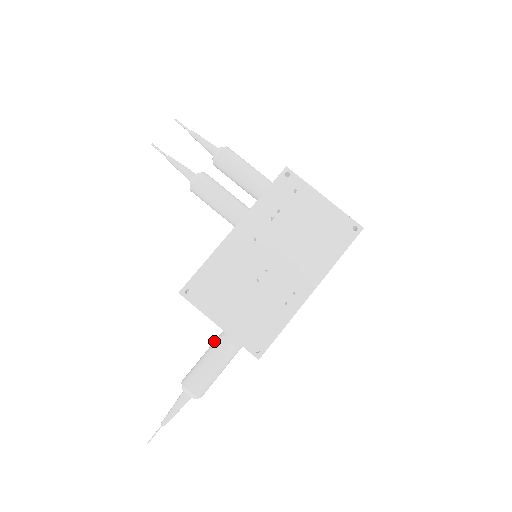
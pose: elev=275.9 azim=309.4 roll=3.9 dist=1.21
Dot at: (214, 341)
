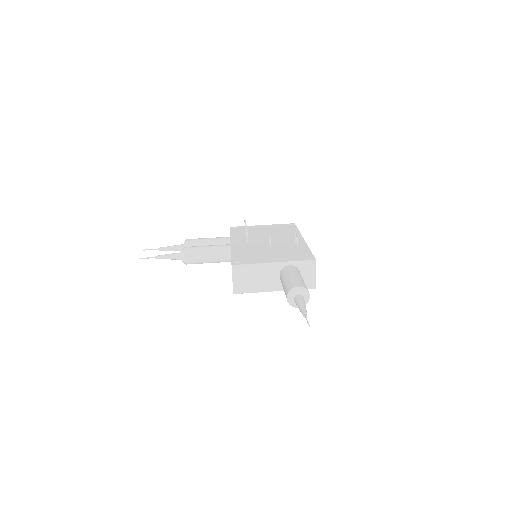
Dot at: (280, 279)
